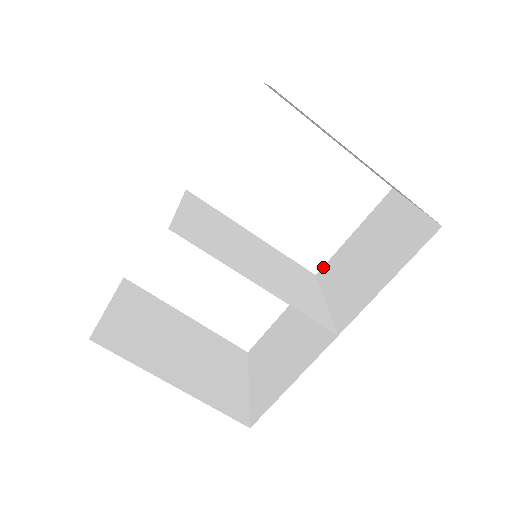
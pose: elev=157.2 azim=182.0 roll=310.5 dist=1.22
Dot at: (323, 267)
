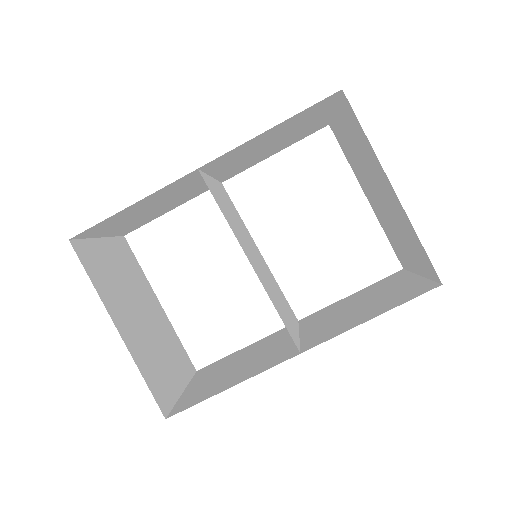
Dot at: (309, 315)
